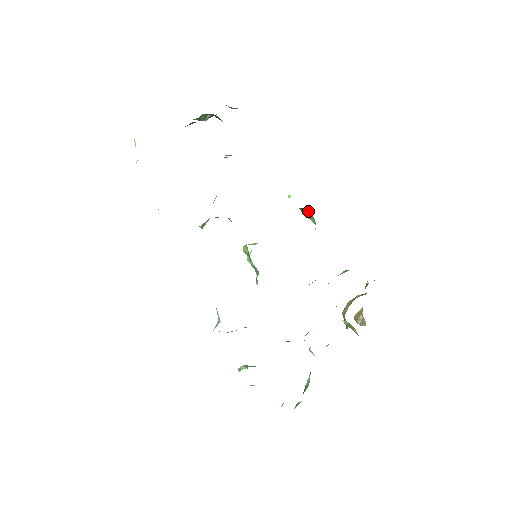
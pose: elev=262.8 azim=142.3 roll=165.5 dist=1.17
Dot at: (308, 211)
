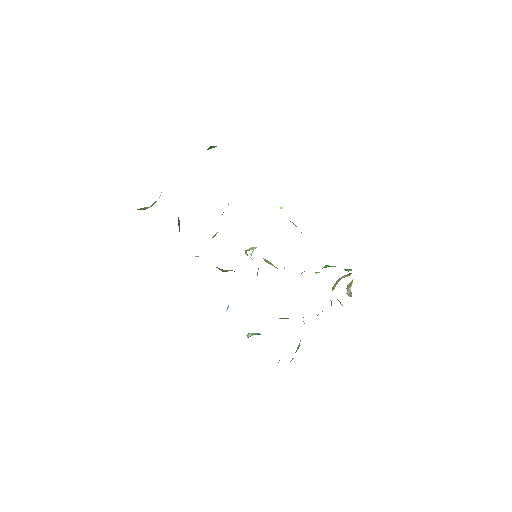
Dot at: (294, 224)
